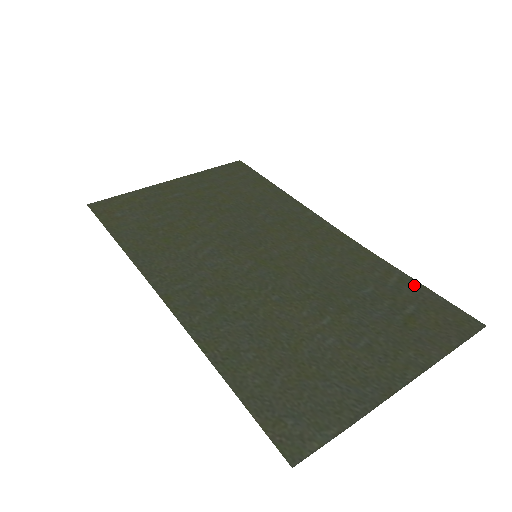
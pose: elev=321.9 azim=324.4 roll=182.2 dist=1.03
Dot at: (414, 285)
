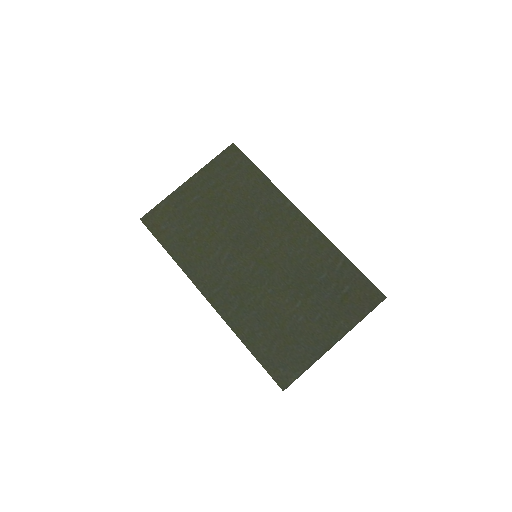
Dot at: (351, 268)
